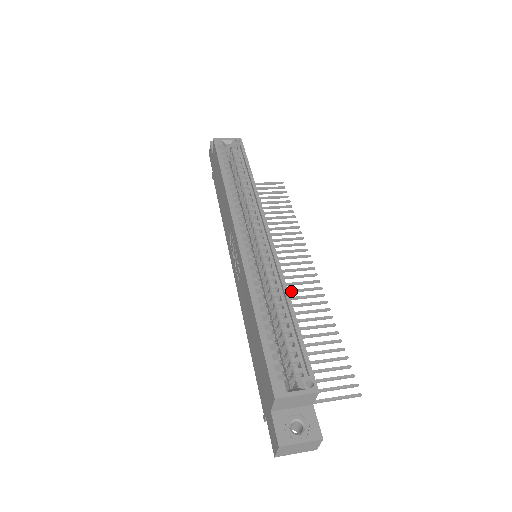
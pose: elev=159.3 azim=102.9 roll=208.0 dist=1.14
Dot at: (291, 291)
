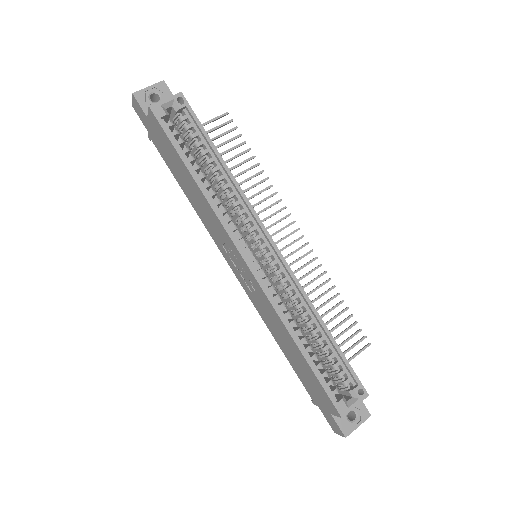
Dot at: occluded
